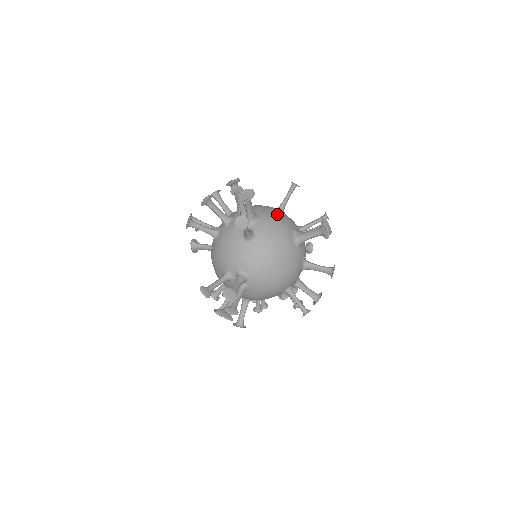
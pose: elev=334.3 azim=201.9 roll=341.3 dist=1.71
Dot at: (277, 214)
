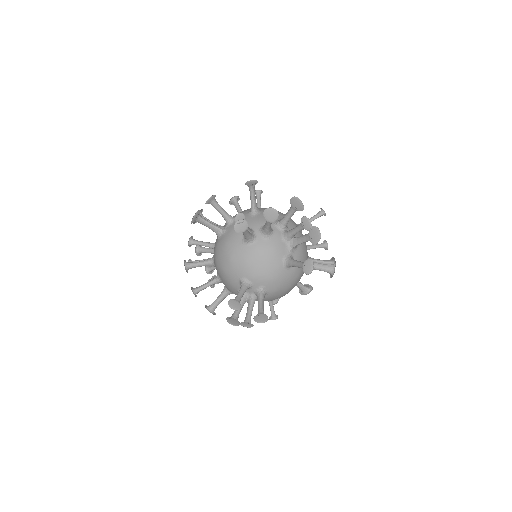
Dot at: occluded
